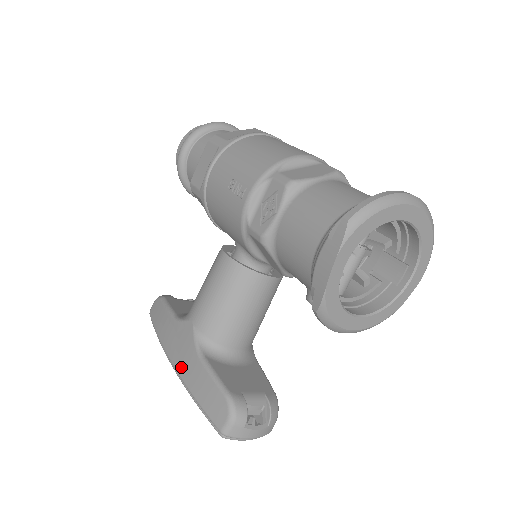
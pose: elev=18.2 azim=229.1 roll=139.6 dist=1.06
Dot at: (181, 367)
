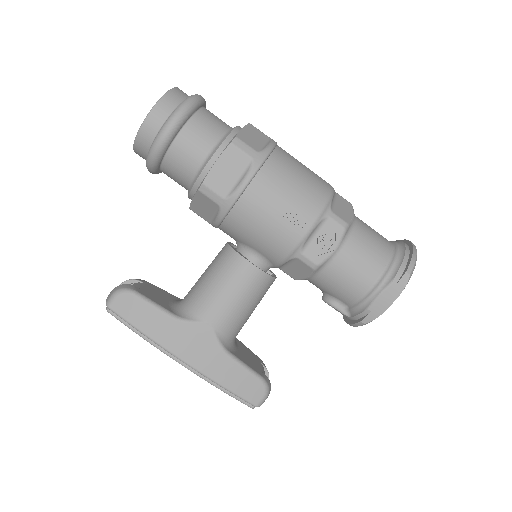
Dot at: (201, 364)
